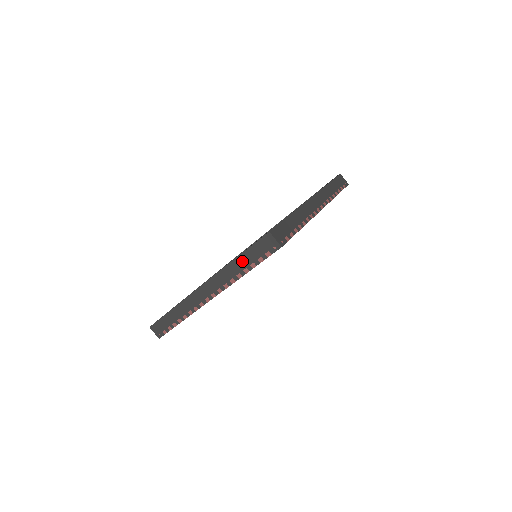
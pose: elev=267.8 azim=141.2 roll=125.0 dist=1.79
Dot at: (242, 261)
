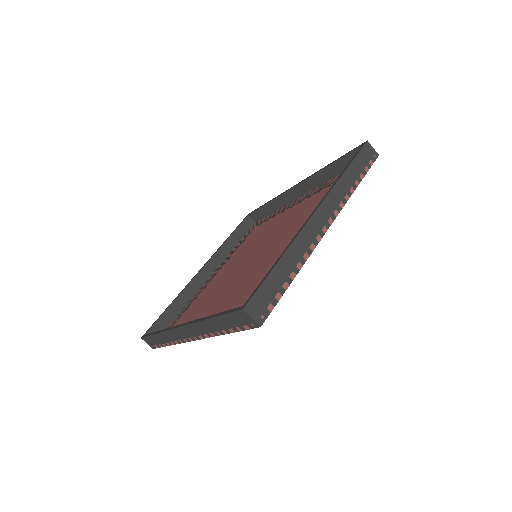
Dot at: (218, 323)
